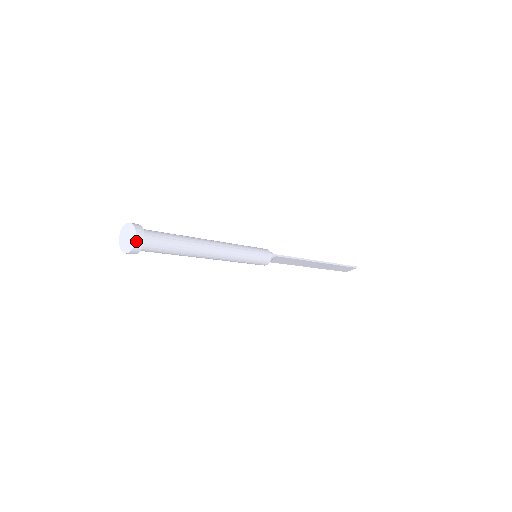
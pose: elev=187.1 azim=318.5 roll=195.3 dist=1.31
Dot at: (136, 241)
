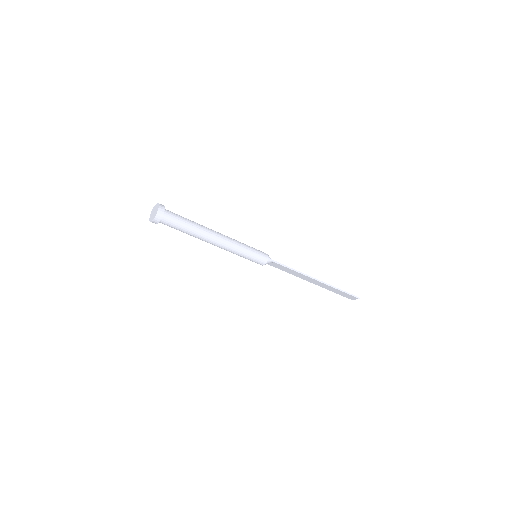
Dot at: (156, 215)
